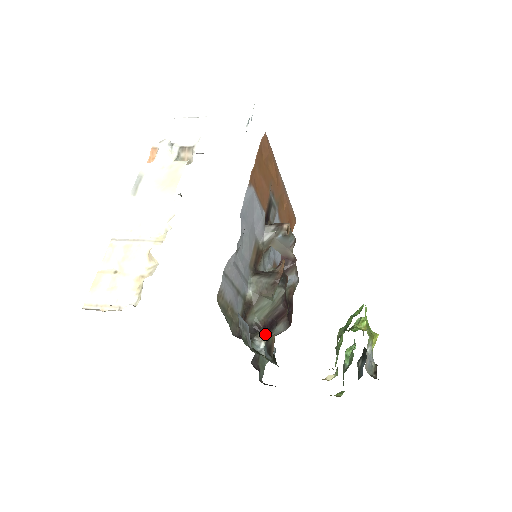
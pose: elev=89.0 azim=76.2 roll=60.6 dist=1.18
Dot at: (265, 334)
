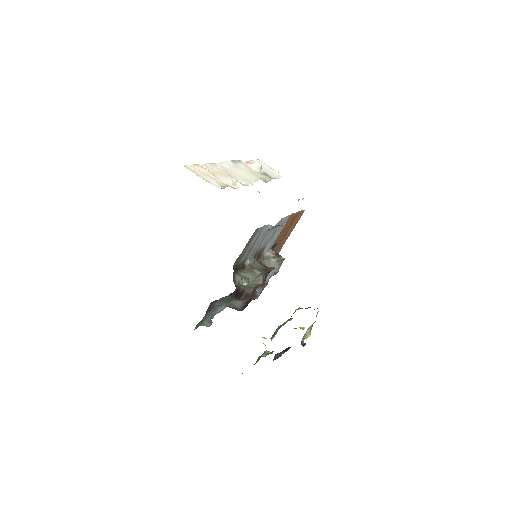
Dot at: (234, 293)
